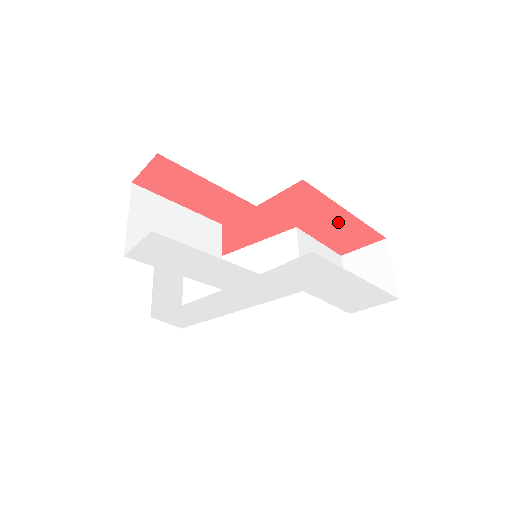
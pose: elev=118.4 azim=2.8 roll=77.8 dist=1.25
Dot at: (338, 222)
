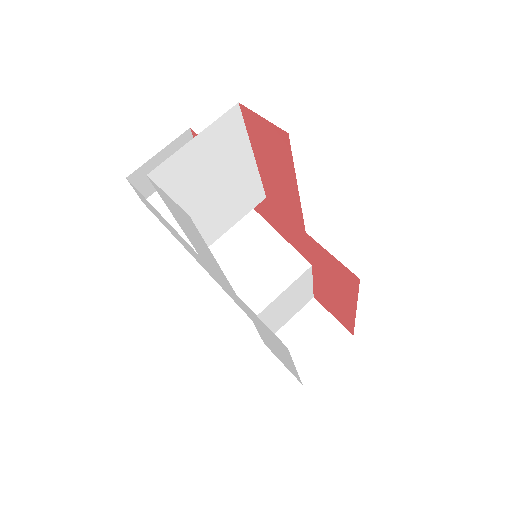
Dot at: (341, 301)
